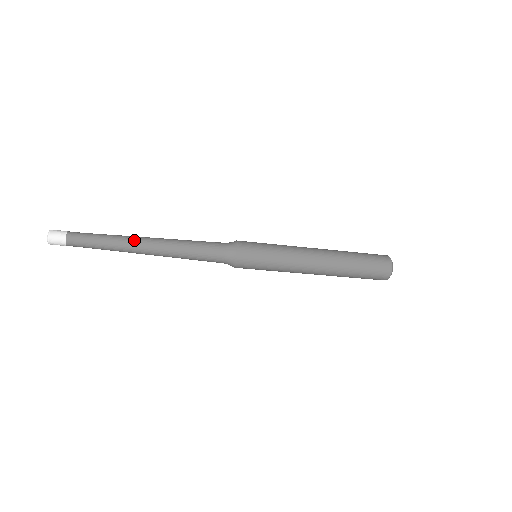
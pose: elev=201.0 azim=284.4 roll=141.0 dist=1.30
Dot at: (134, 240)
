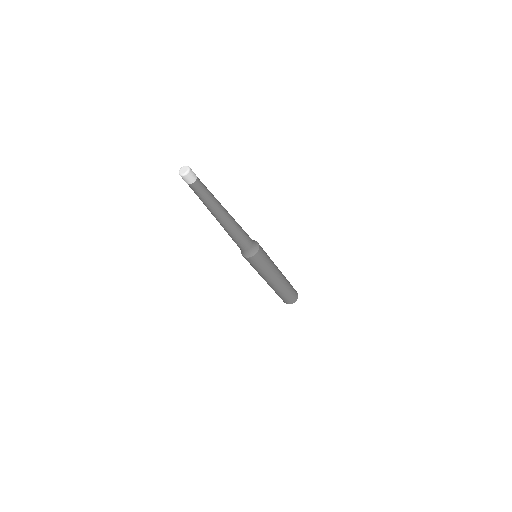
Dot at: occluded
